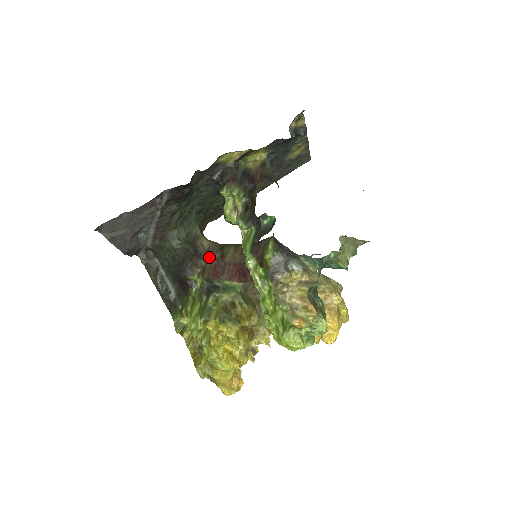
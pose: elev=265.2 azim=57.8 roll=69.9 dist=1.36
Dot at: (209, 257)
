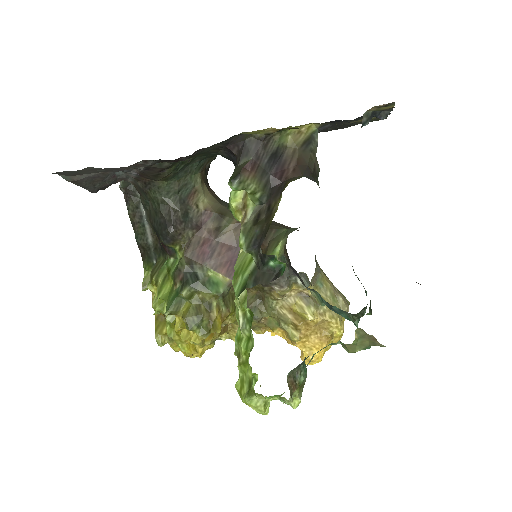
Dot at: (201, 225)
